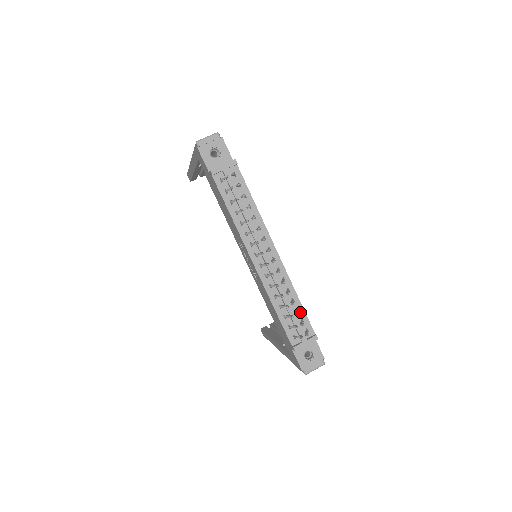
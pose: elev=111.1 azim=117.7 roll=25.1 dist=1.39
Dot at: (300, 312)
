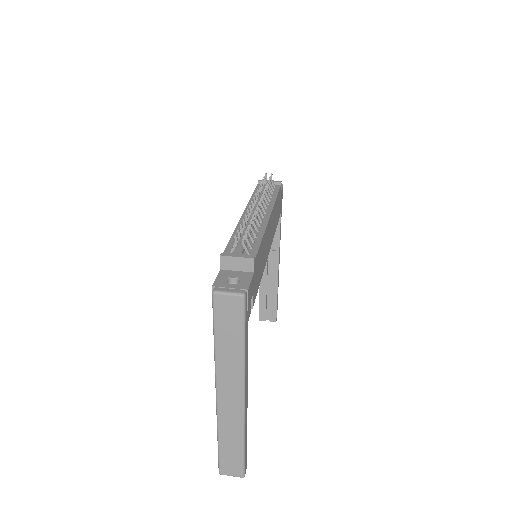
Dot at: (255, 244)
